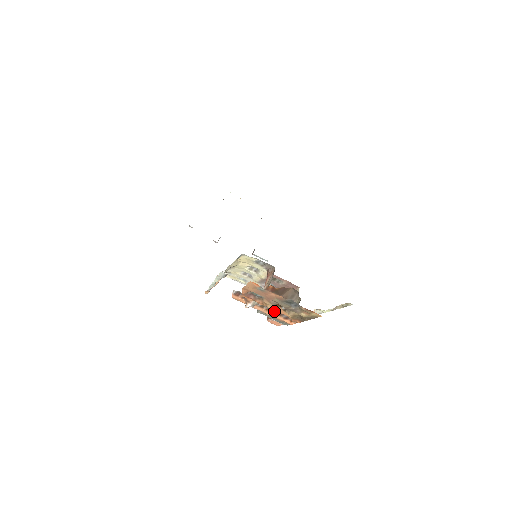
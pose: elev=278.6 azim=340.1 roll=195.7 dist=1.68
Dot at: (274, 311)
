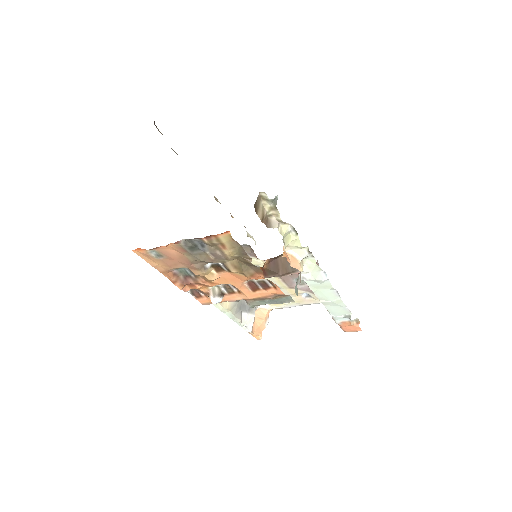
Dot at: (237, 285)
